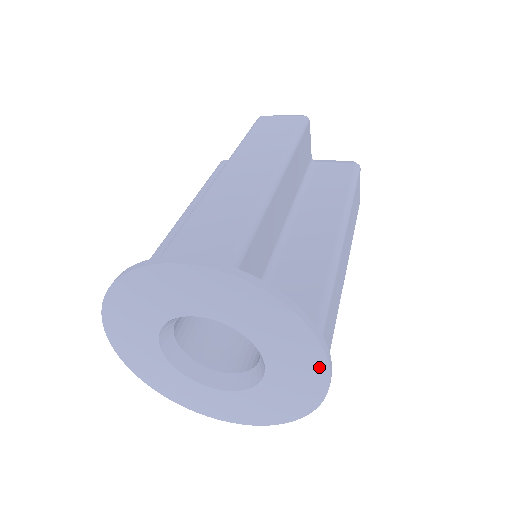
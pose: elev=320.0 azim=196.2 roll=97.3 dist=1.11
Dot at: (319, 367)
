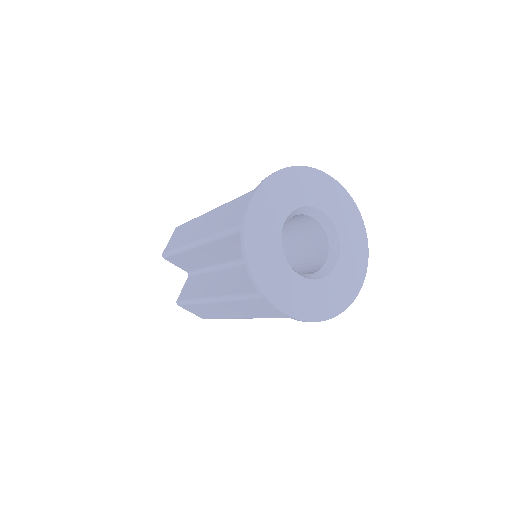
Dot at: (330, 182)
